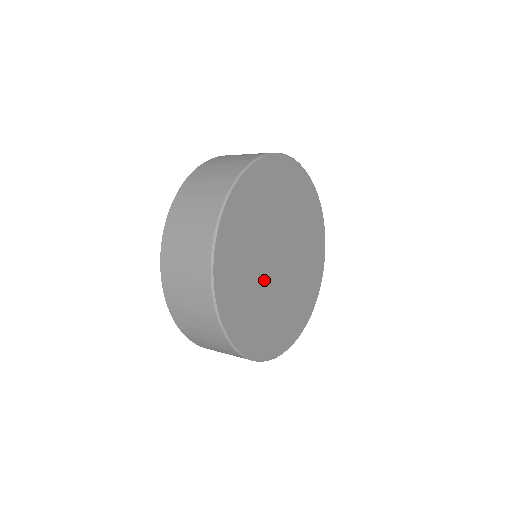
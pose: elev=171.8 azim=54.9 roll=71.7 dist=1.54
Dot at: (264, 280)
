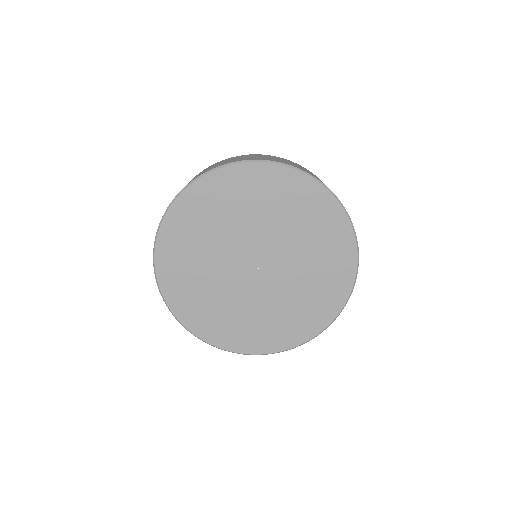
Dot at: (224, 270)
